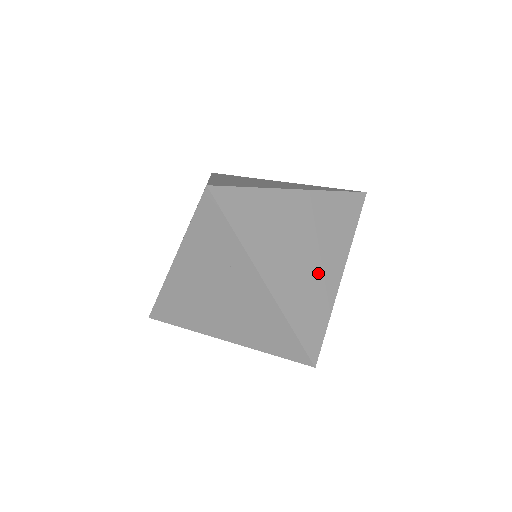
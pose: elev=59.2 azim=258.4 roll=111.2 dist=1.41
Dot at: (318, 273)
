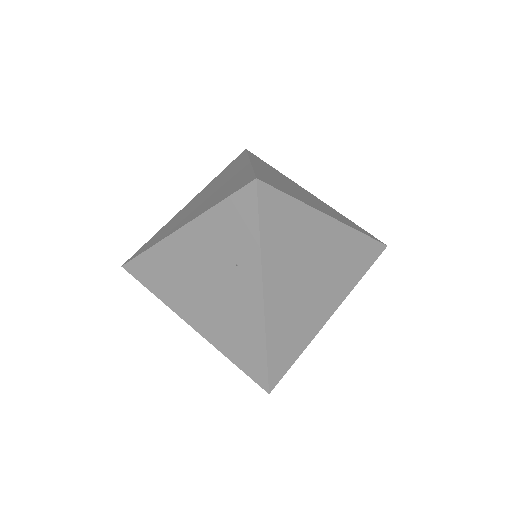
Dot at: (313, 306)
